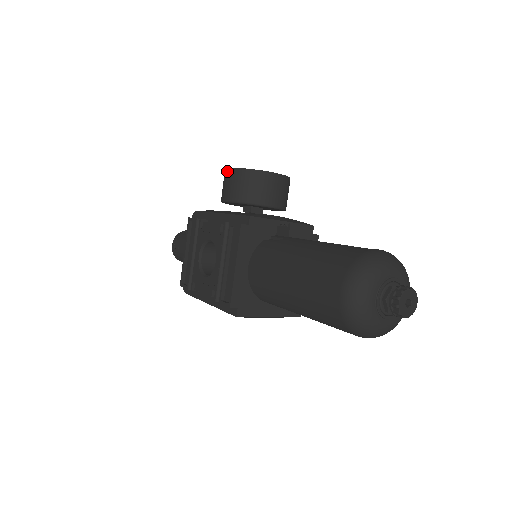
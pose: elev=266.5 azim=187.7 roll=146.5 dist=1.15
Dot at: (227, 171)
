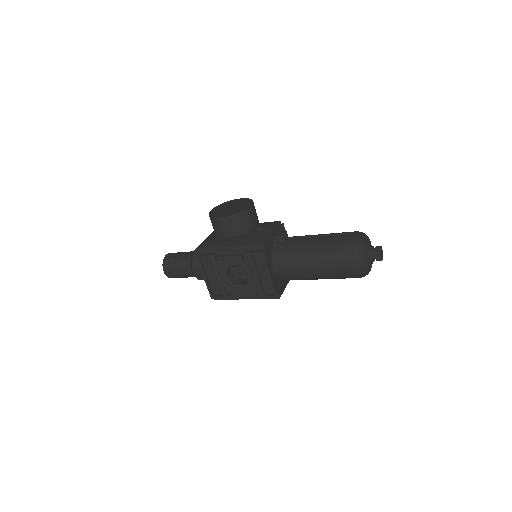
Dot at: (220, 220)
